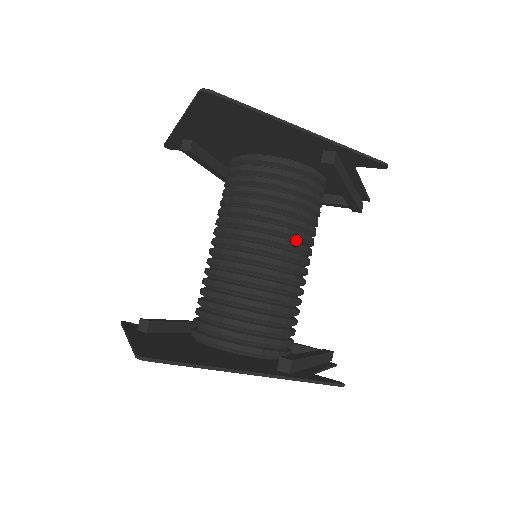
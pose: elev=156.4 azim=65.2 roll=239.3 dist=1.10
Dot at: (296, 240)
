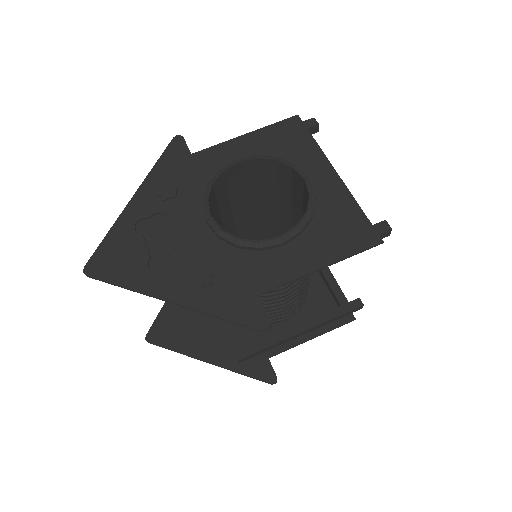
Dot at: occluded
